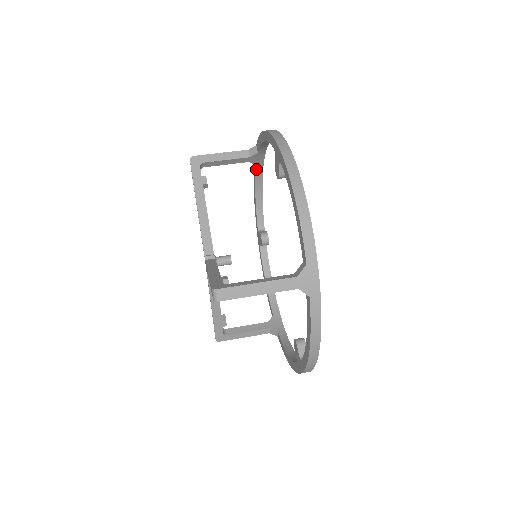
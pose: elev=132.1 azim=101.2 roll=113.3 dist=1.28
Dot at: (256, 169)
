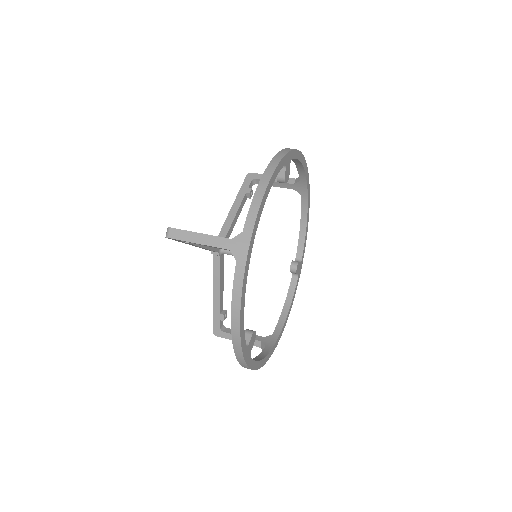
Dot at: (302, 200)
